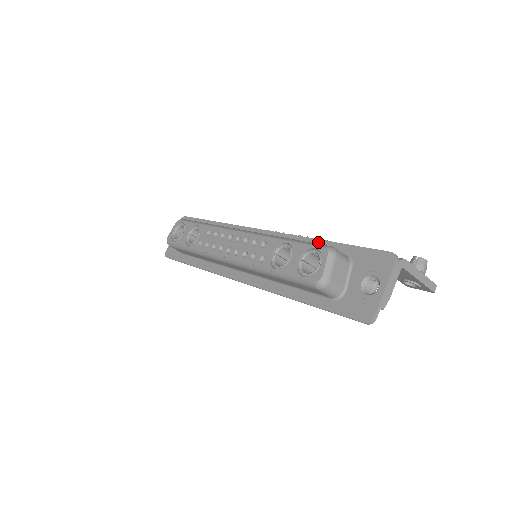
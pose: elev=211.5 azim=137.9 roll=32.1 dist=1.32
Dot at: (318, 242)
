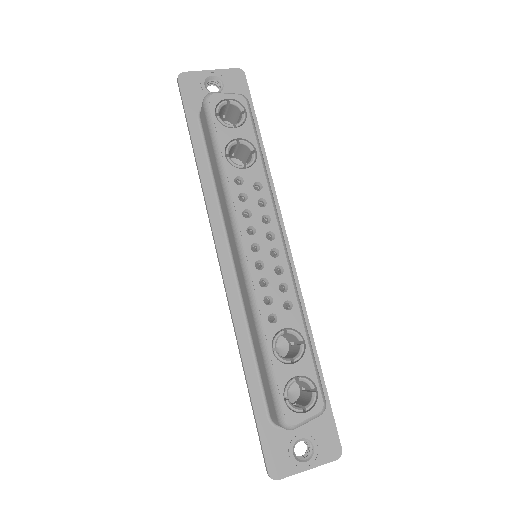
Dot at: (313, 349)
